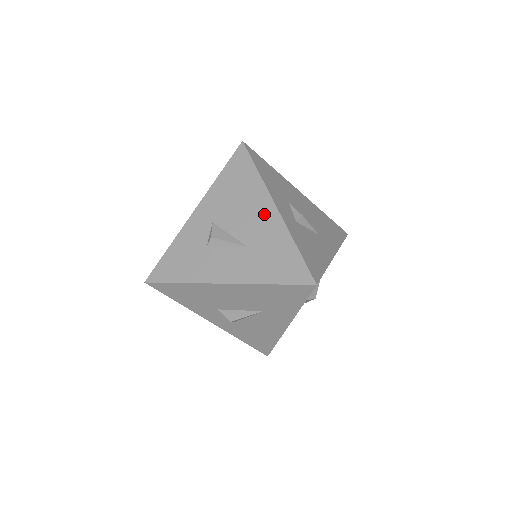
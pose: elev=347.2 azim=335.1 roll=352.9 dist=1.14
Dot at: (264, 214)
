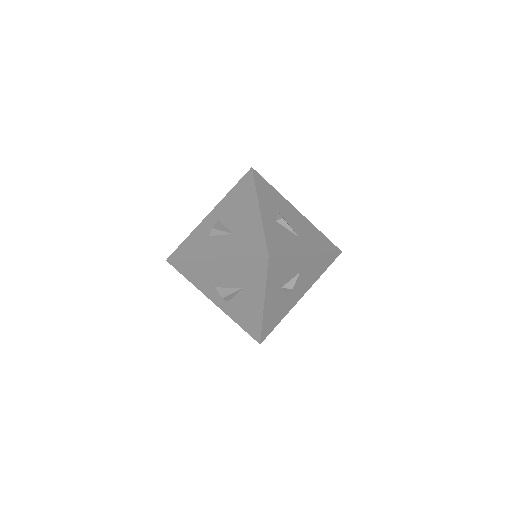
Dot at: (250, 212)
